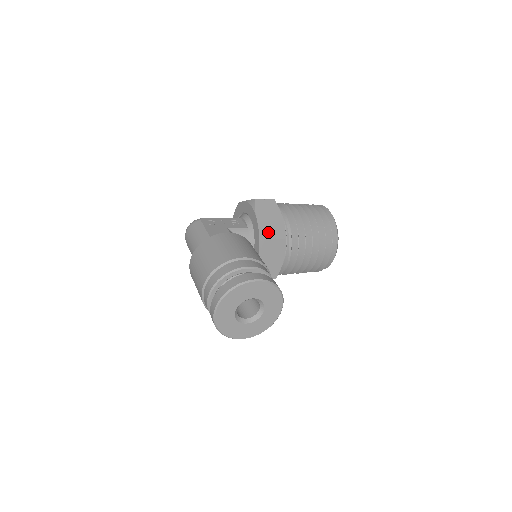
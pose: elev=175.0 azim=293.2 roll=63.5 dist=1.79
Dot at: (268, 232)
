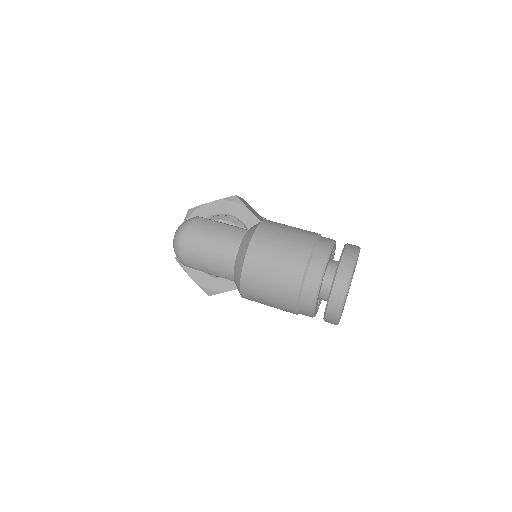
Dot at: occluded
